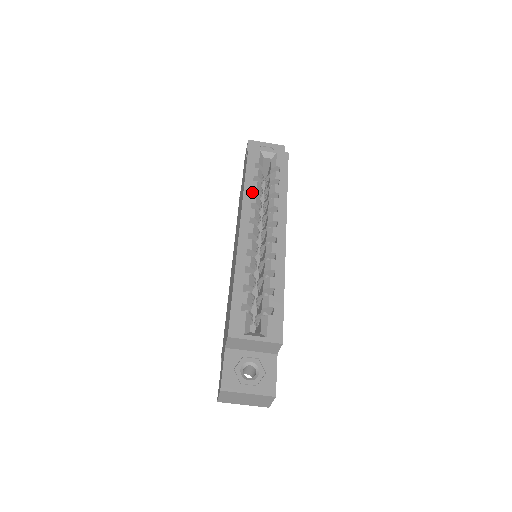
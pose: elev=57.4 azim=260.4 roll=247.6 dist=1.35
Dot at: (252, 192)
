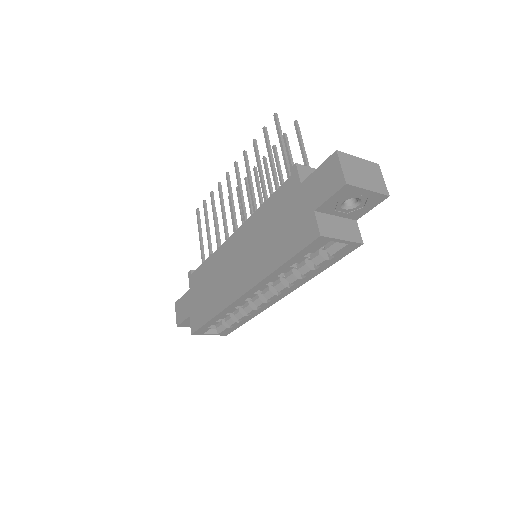
Dot at: occluded
